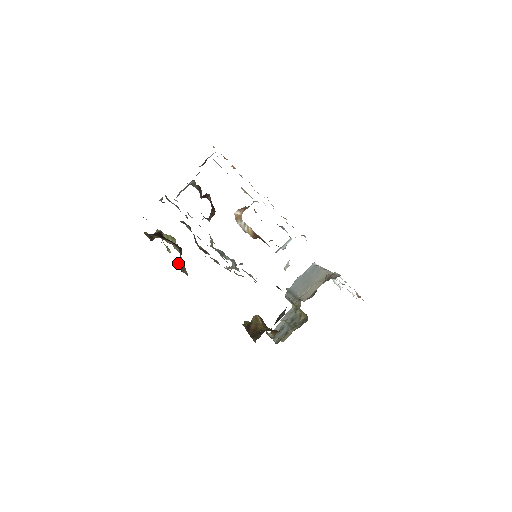
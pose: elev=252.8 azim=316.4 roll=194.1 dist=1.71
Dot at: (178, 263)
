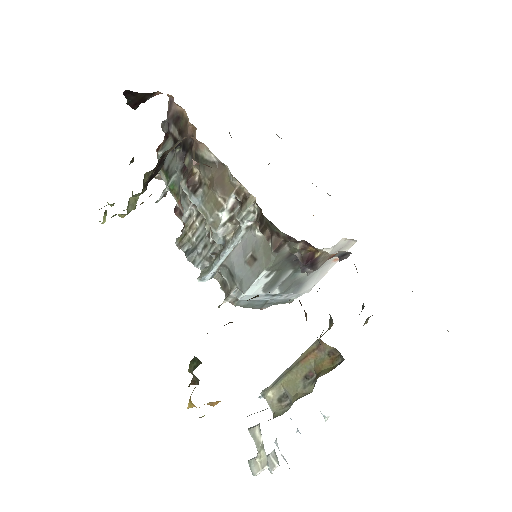
Dot at: (144, 178)
